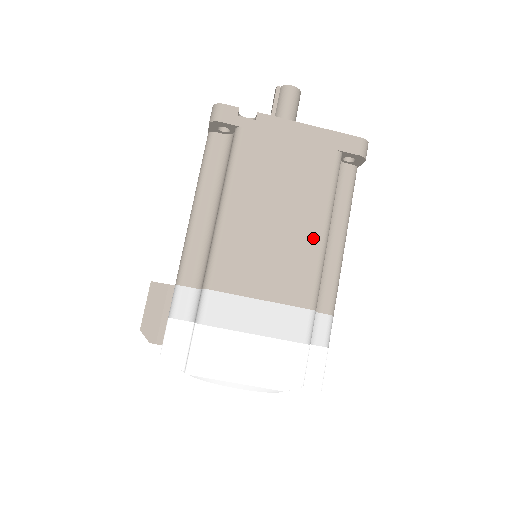
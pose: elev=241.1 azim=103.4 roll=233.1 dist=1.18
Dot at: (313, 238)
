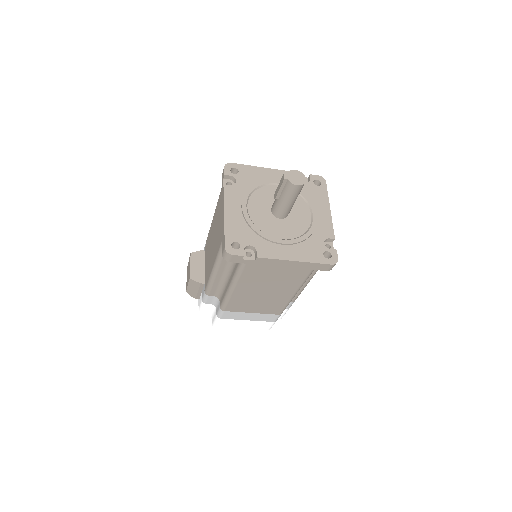
Dot at: (286, 297)
